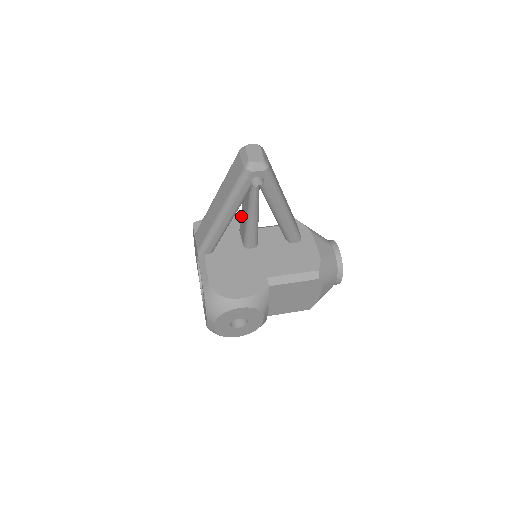
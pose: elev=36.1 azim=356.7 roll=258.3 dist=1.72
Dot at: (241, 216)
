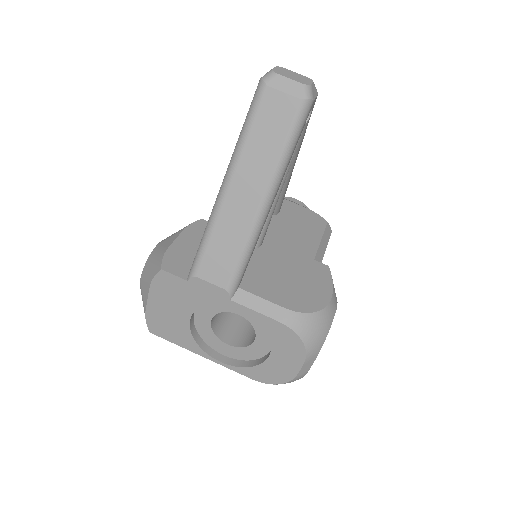
Dot at: occluded
